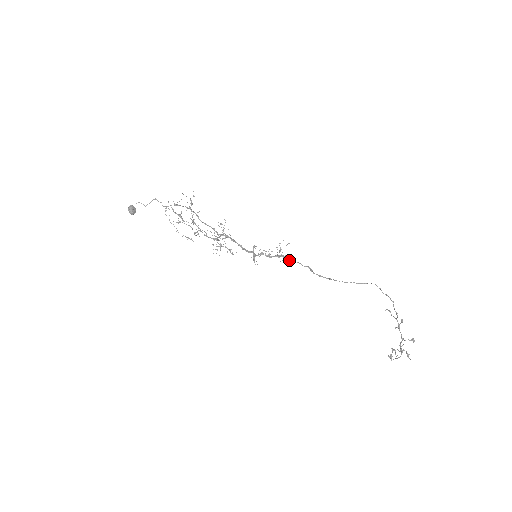
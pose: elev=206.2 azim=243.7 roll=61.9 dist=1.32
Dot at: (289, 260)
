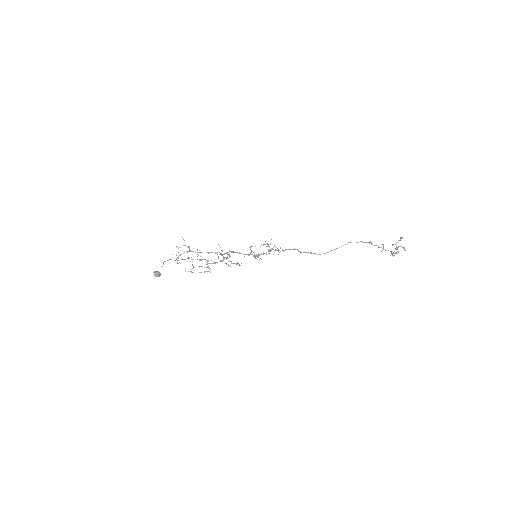
Dot at: occluded
